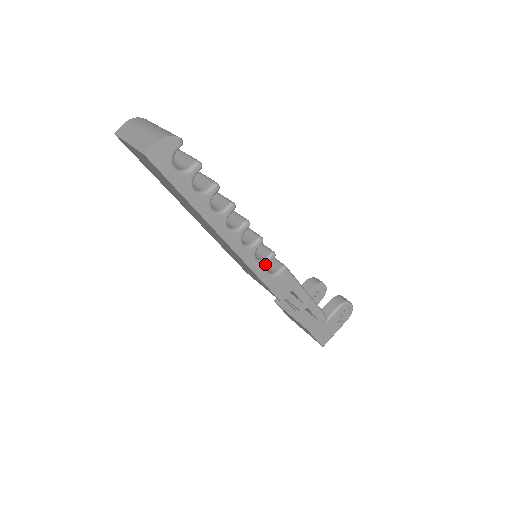
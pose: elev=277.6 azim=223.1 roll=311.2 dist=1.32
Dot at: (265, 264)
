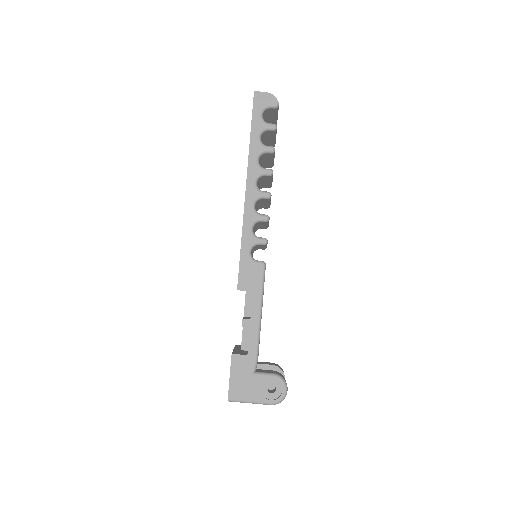
Dot at: (254, 239)
